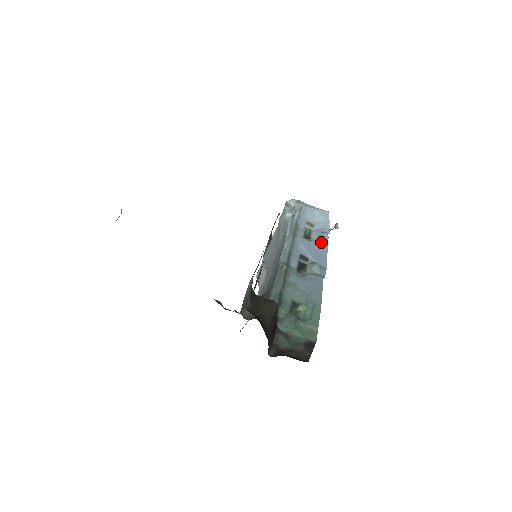
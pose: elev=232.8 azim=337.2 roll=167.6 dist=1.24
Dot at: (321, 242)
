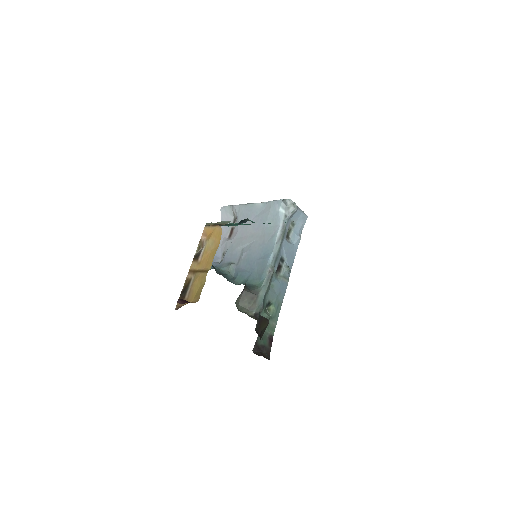
Dot at: (295, 245)
